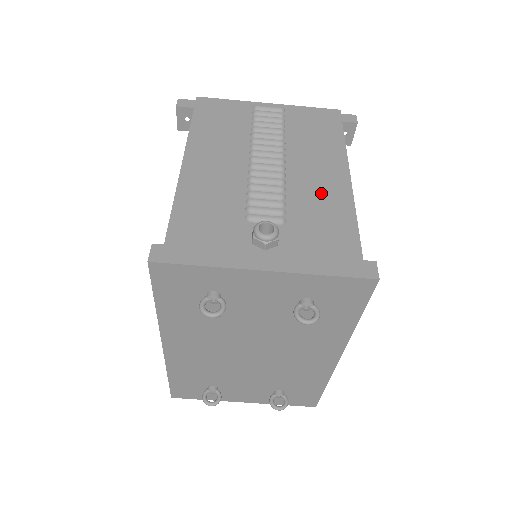
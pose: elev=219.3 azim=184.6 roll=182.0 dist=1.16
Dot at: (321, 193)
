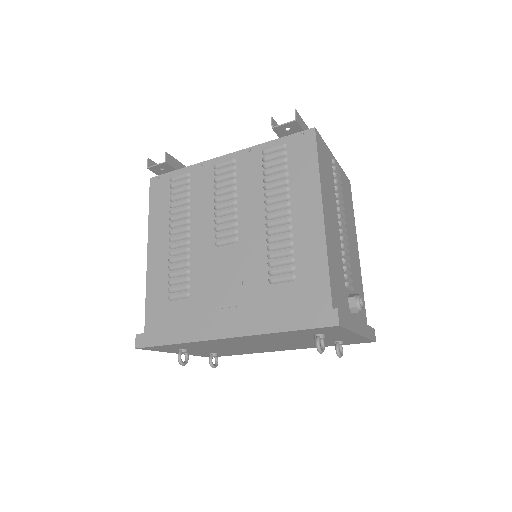
Dot at: (356, 265)
